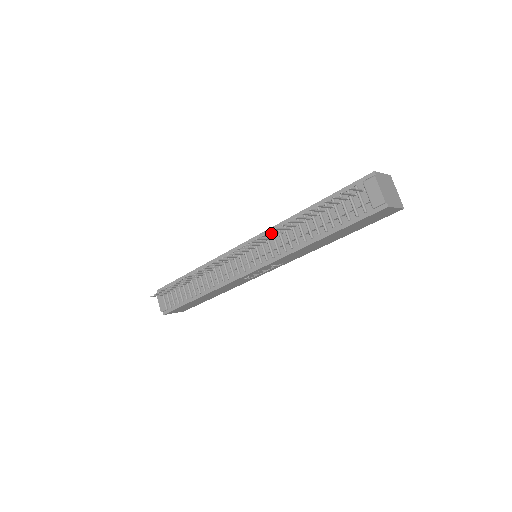
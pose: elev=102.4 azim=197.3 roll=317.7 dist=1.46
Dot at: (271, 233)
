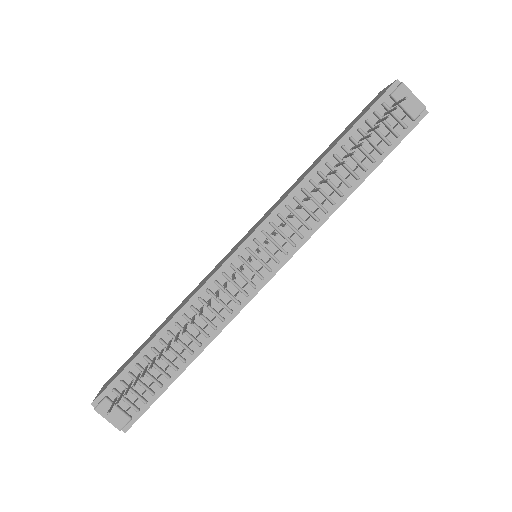
Dot at: (288, 208)
